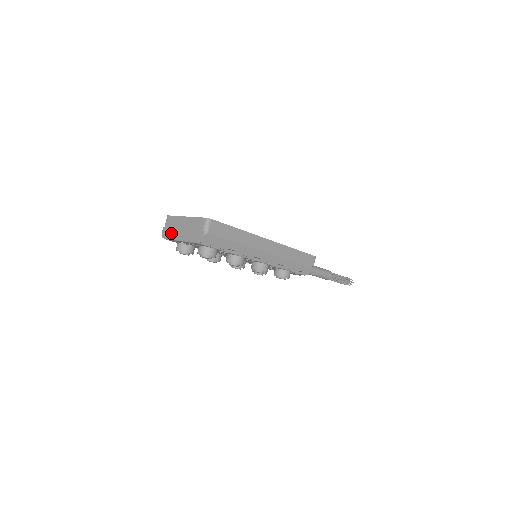
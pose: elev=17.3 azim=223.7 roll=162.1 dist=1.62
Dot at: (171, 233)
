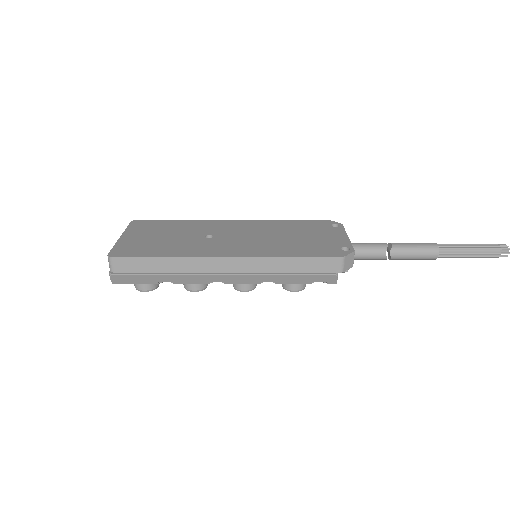
Dot at: occluded
